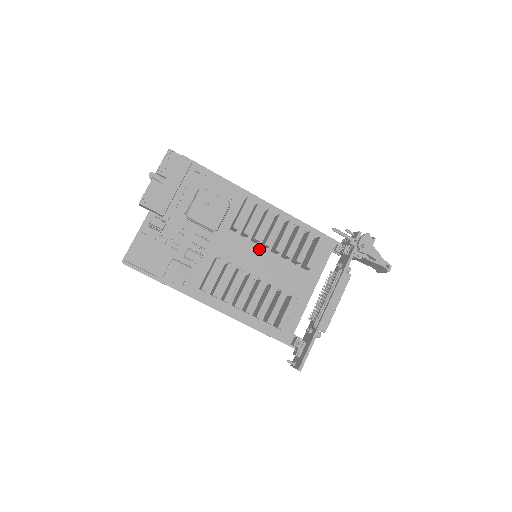
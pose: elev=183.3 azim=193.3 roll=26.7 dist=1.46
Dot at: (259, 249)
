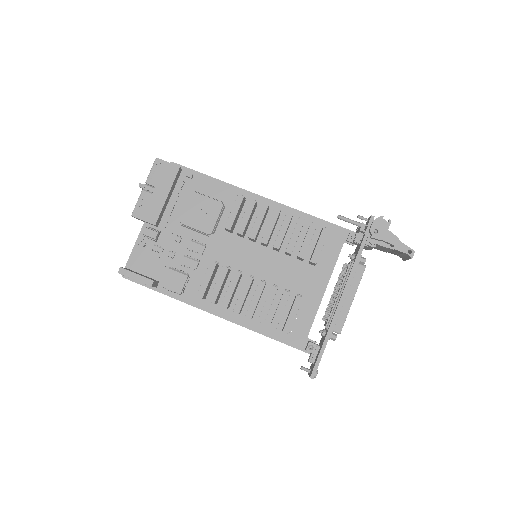
Dot at: (260, 248)
